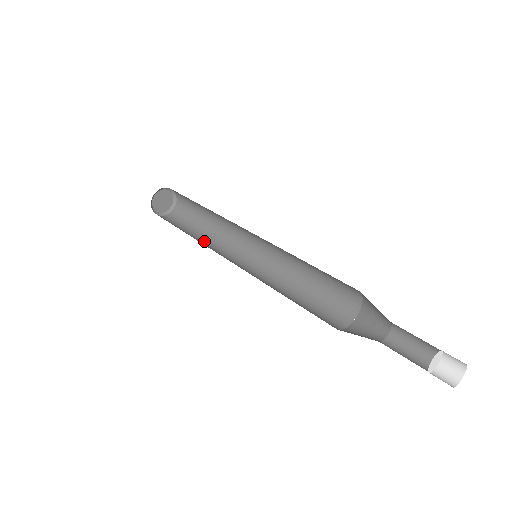
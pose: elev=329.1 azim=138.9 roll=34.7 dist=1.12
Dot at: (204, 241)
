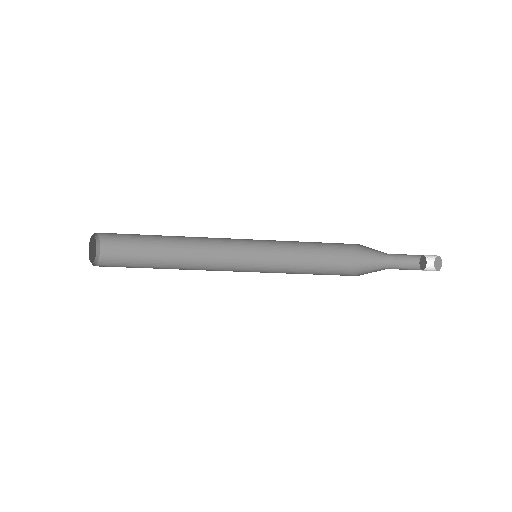
Dot at: occluded
